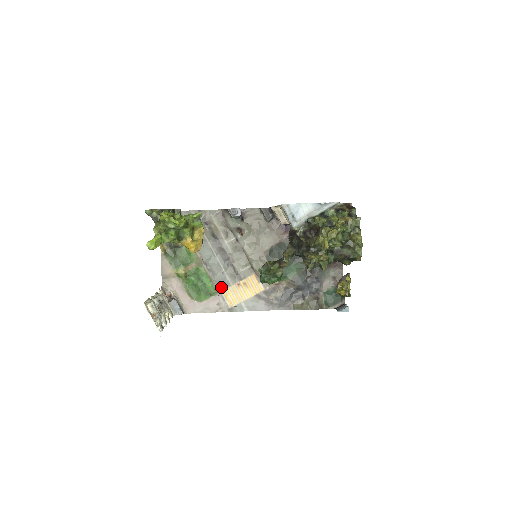
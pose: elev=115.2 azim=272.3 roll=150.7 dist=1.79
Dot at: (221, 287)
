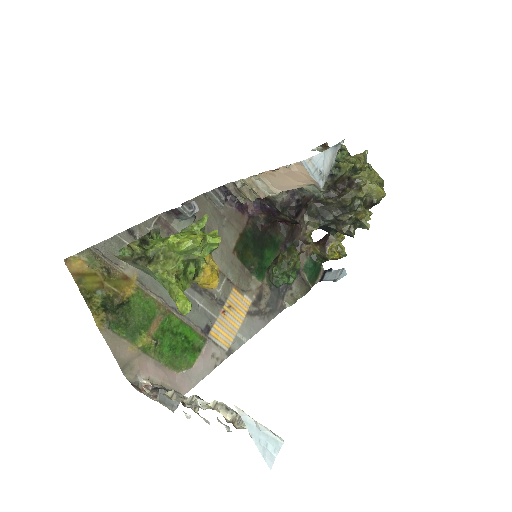
Dot at: (206, 329)
